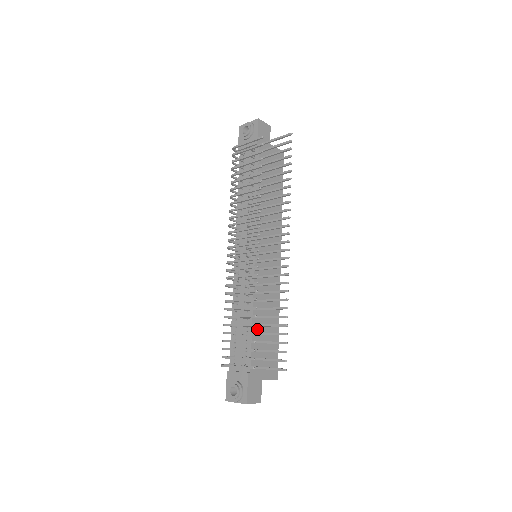
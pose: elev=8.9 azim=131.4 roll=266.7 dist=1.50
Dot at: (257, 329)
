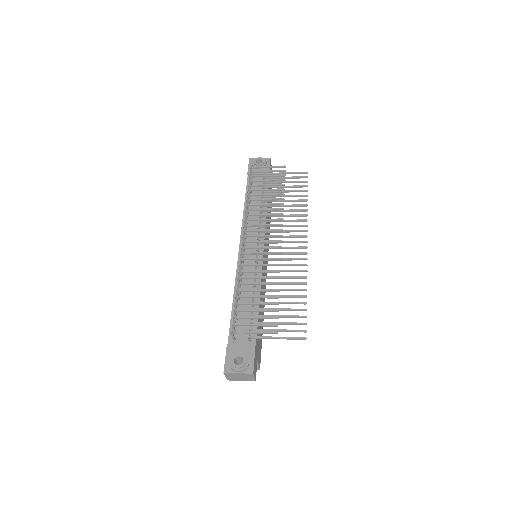
Dot at: (259, 312)
